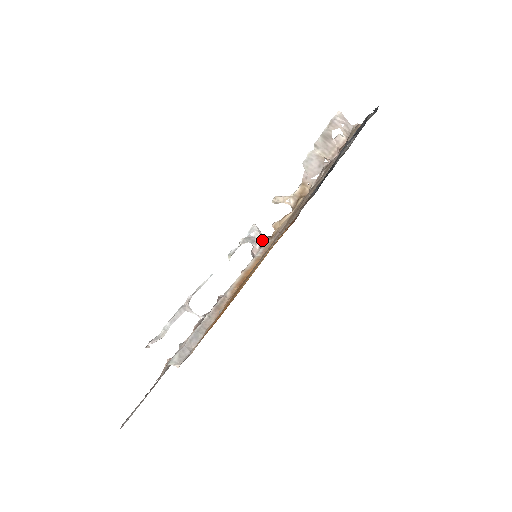
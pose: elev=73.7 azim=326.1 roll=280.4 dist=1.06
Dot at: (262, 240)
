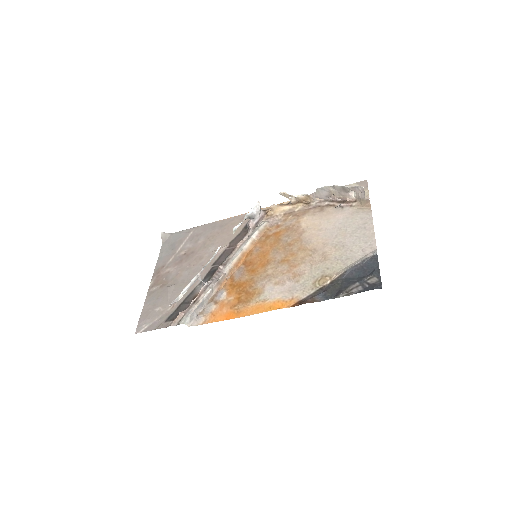
Dot at: (259, 217)
